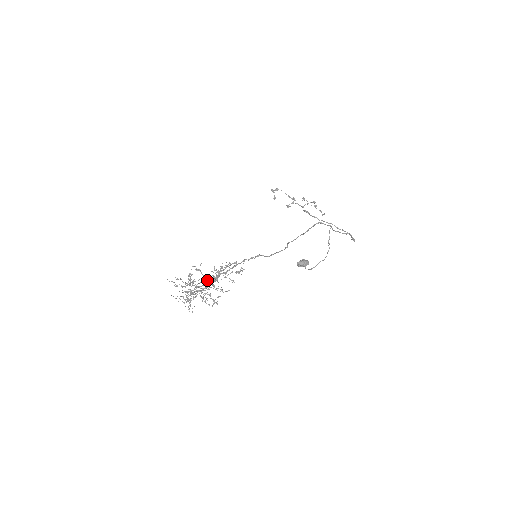
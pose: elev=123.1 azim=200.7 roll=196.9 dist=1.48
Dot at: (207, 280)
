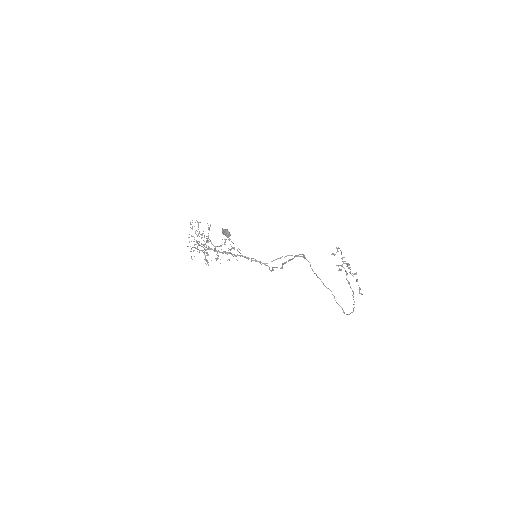
Dot at: (210, 240)
